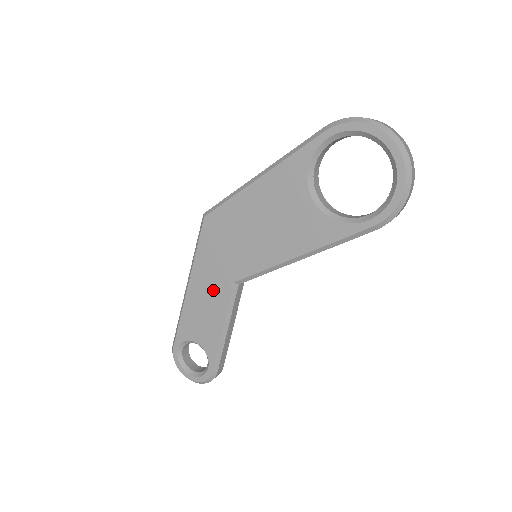
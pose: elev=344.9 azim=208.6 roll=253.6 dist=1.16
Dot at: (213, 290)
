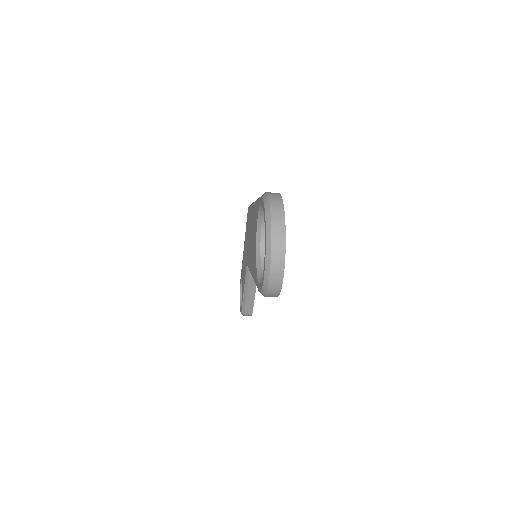
Dot at: (245, 260)
